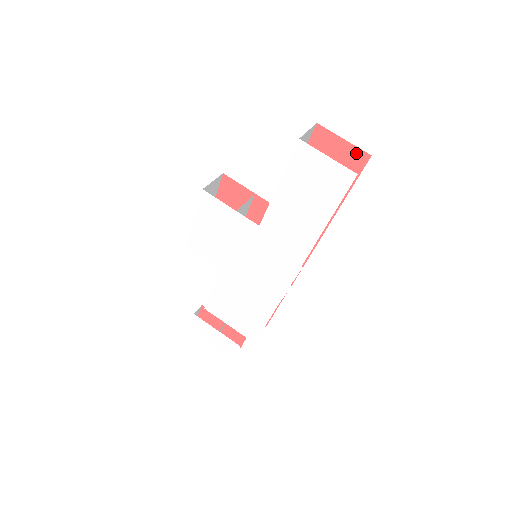
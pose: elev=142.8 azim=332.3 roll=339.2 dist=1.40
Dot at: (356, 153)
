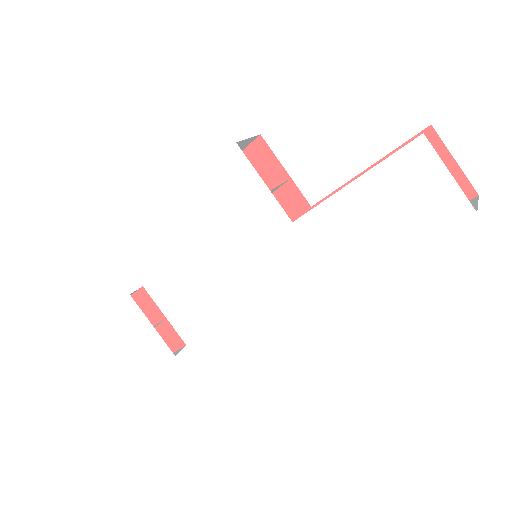
Dot at: (460, 184)
